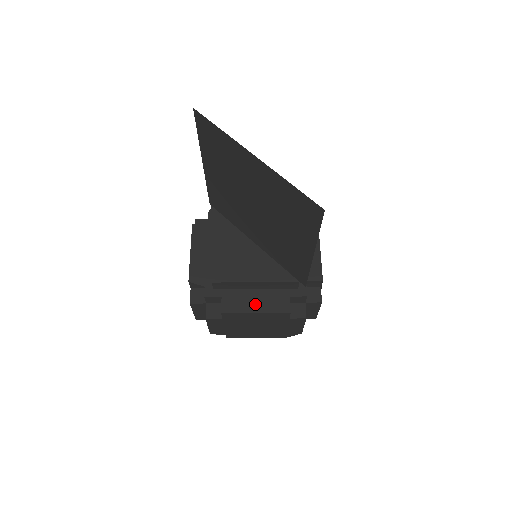
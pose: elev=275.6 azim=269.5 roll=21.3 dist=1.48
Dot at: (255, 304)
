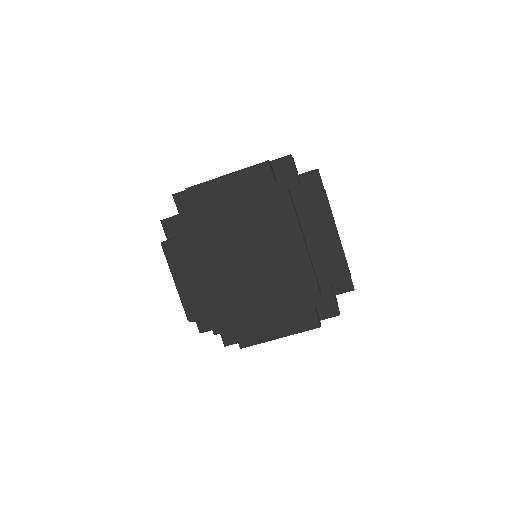
Dot at: (275, 328)
